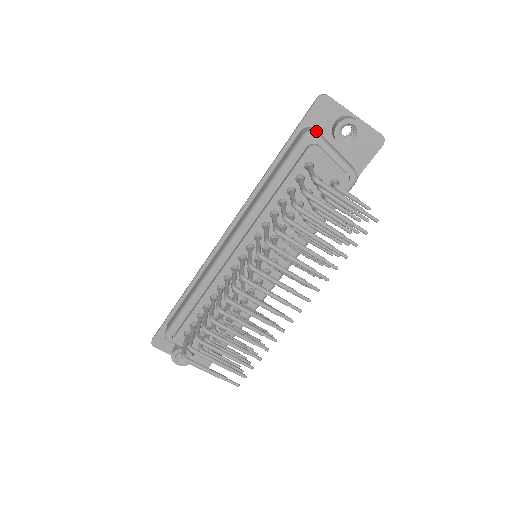
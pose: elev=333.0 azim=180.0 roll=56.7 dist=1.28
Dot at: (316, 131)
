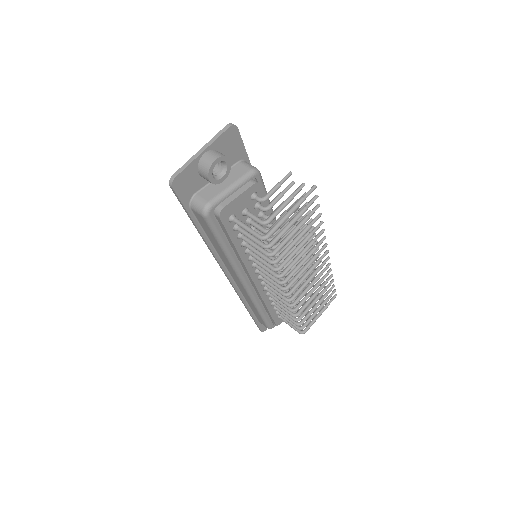
Dot at: (205, 203)
